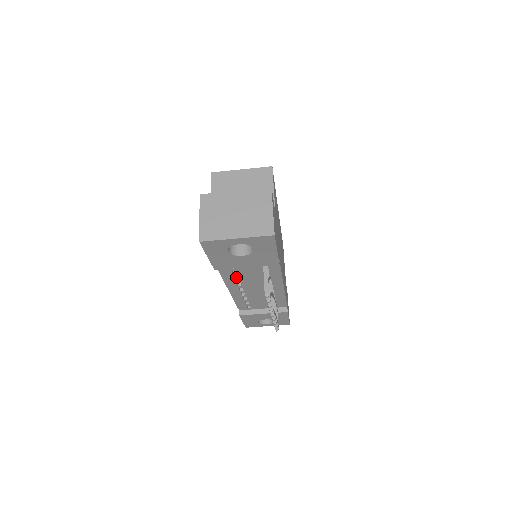
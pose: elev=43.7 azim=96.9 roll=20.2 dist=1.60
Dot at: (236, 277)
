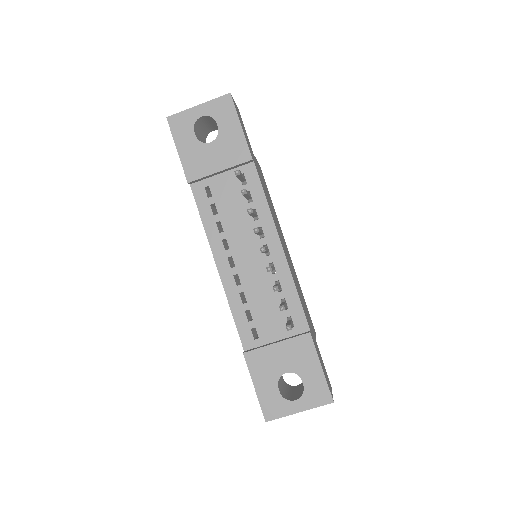
Dot at: (221, 233)
